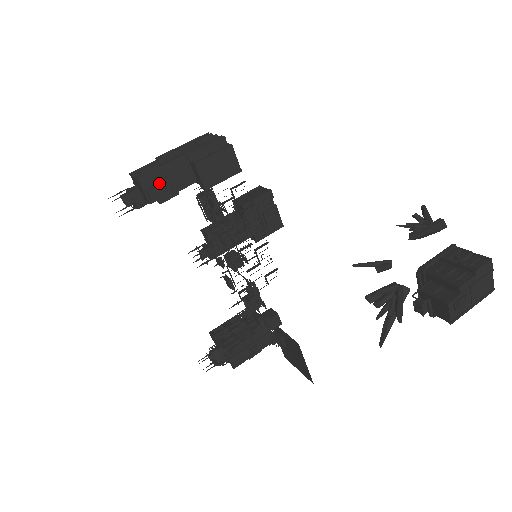
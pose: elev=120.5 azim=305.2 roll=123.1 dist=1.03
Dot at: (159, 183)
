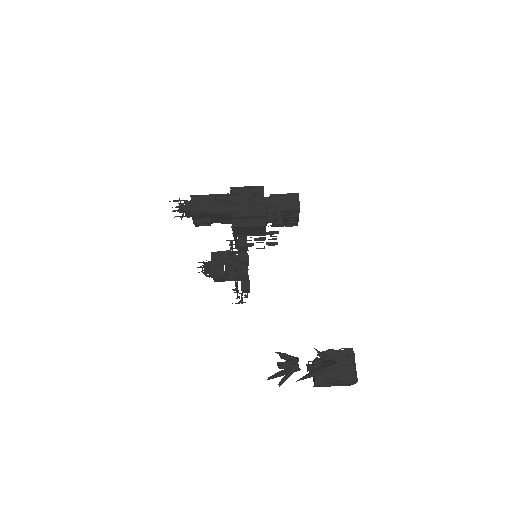
Dot at: (205, 218)
